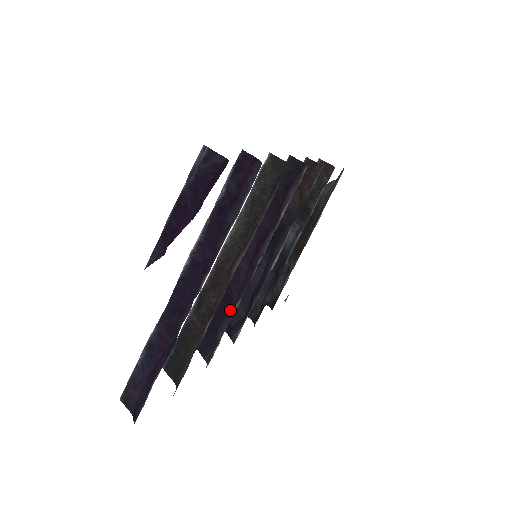
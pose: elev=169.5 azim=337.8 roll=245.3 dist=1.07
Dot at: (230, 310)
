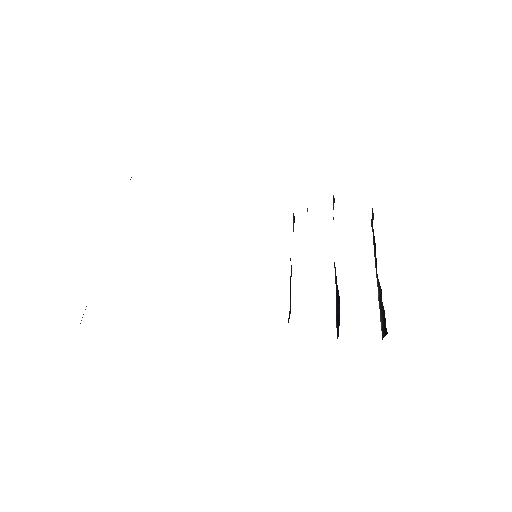
Dot at: occluded
